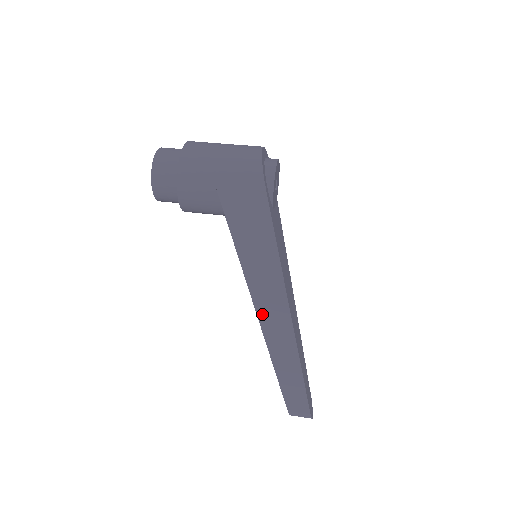
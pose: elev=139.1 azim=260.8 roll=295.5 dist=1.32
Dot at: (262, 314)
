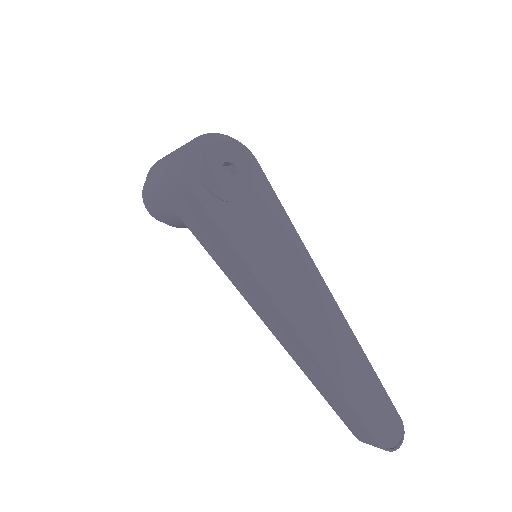
Dot at: (269, 325)
